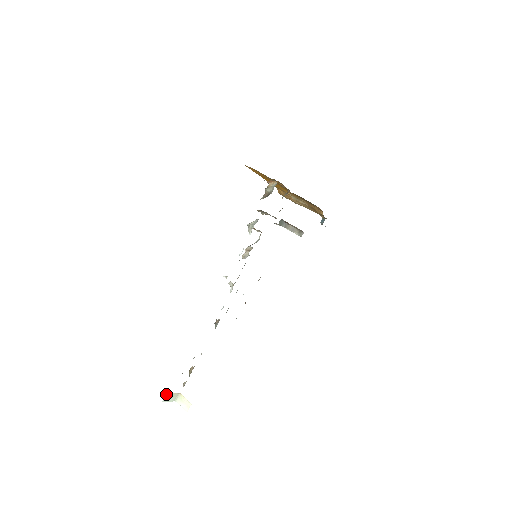
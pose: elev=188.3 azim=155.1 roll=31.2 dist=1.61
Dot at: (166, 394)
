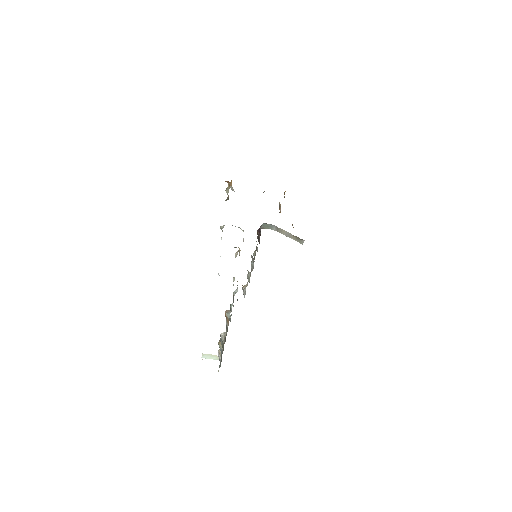
Dot at: occluded
